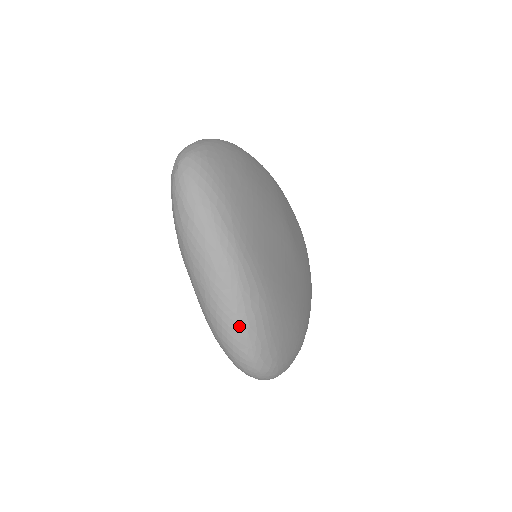
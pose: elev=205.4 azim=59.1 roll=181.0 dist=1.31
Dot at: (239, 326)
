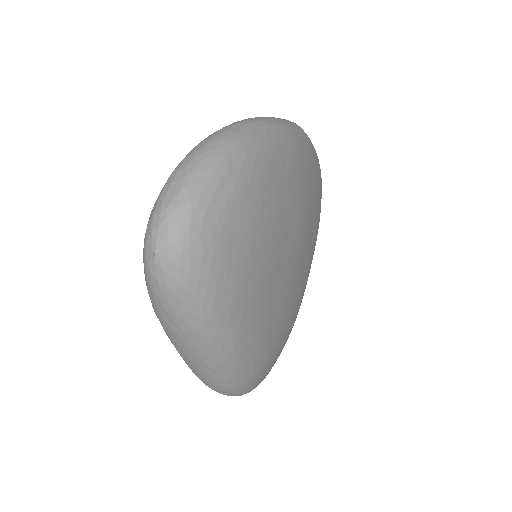
Dot at: (227, 390)
